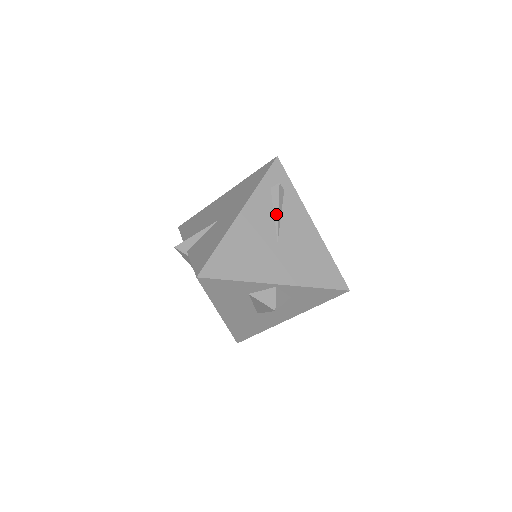
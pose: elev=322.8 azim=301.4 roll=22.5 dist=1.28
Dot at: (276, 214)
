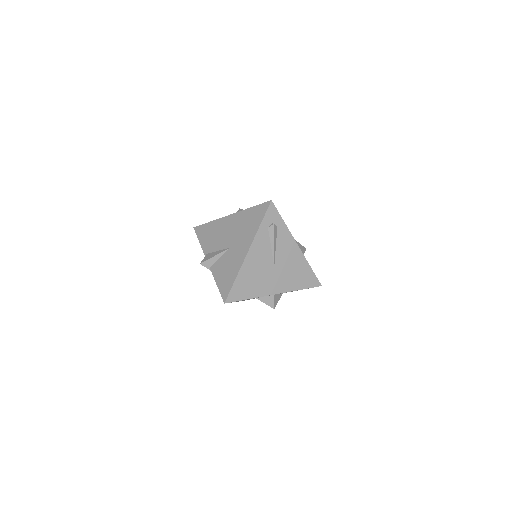
Dot at: (272, 247)
